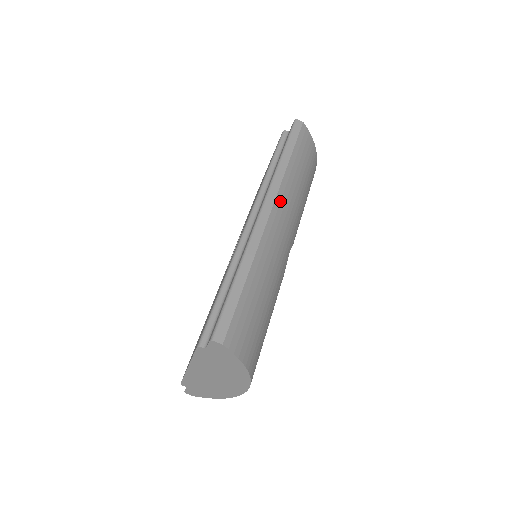
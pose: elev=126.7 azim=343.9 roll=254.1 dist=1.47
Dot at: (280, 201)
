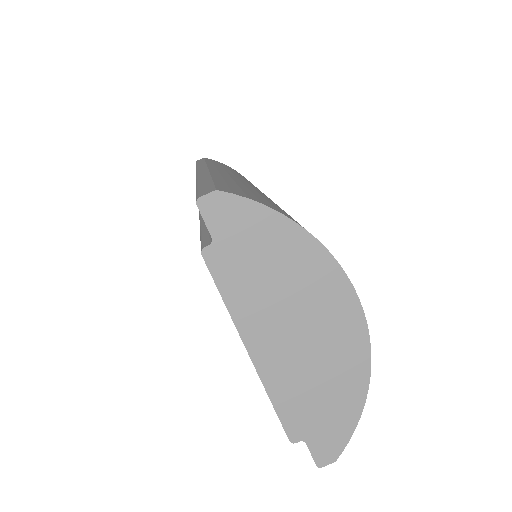
Dot at: (215, 167)
